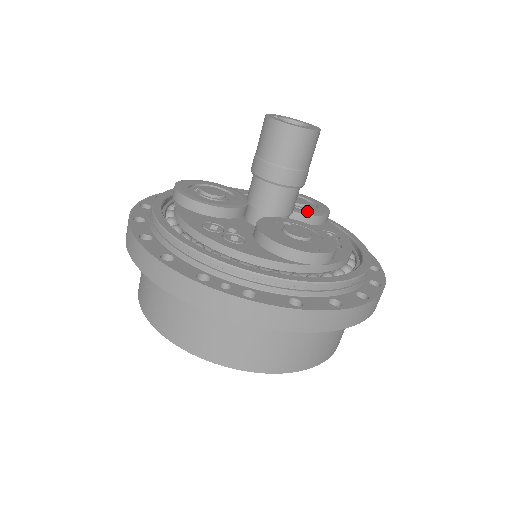
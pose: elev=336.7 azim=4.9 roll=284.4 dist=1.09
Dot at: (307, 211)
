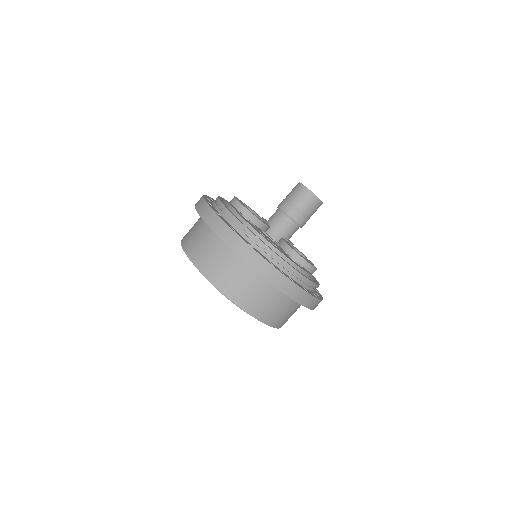
Dot at: occluded
